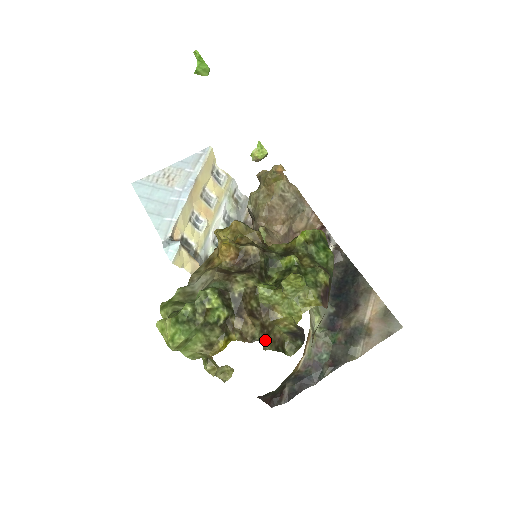
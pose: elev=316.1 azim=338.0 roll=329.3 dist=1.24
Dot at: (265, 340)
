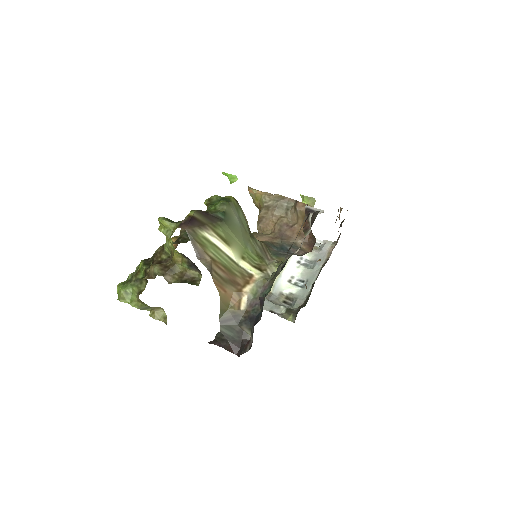
Dot at: (169, 276)
